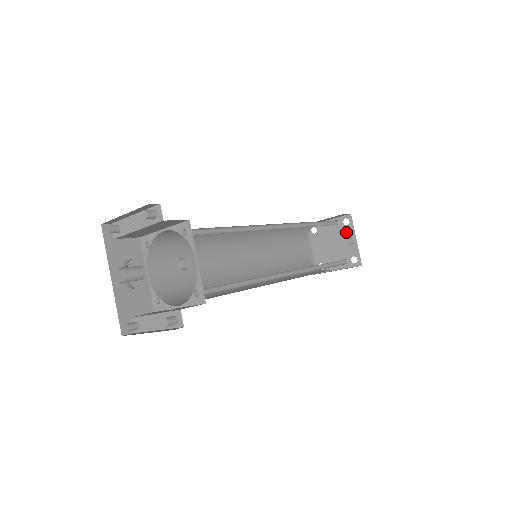
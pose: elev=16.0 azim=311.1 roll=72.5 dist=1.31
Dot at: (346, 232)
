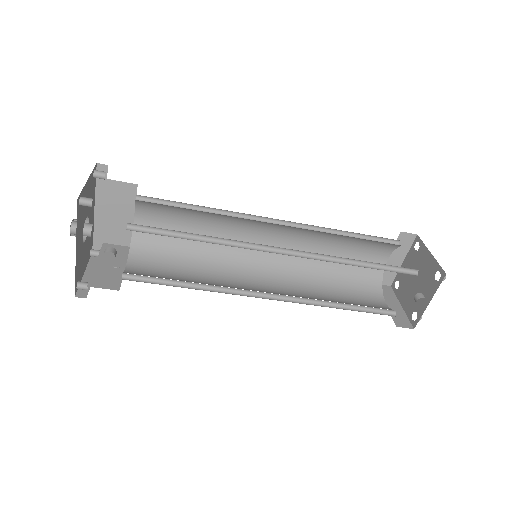
Dot at: (430, 284)
